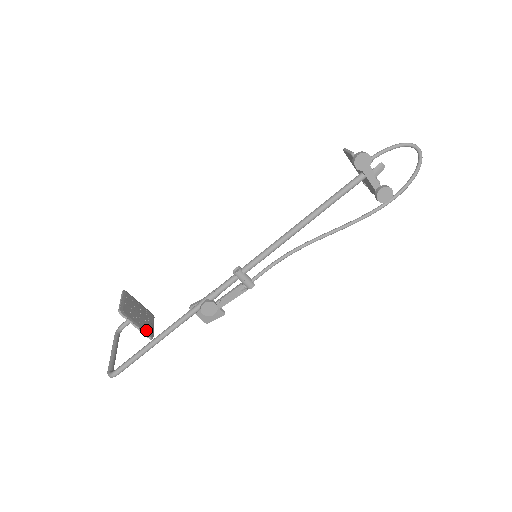
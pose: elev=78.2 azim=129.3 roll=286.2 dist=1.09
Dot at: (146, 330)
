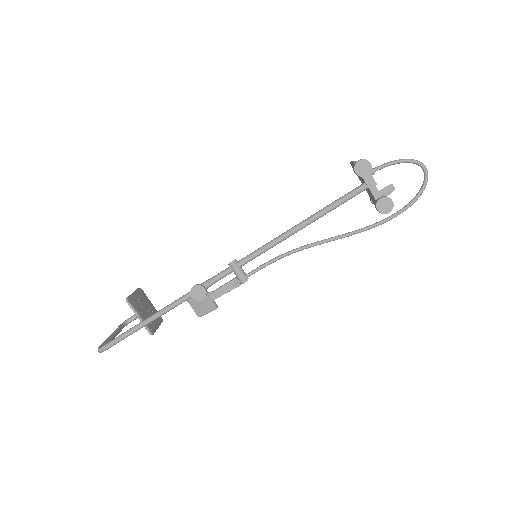
Dot at: (148, 325)
